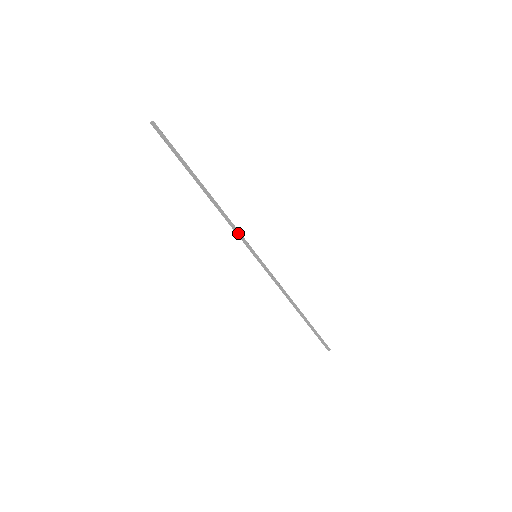
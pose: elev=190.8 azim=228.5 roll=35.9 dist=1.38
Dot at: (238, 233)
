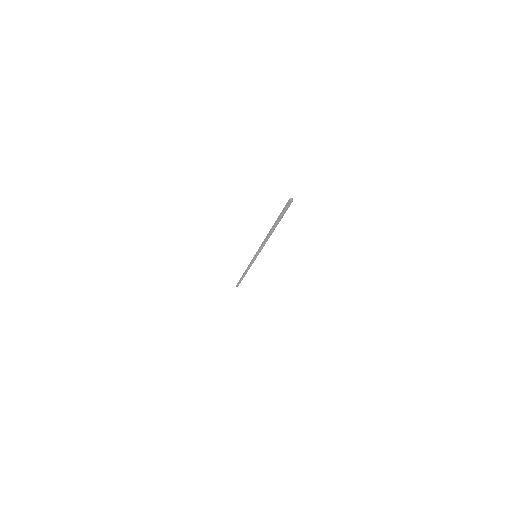
Dot at: (262, 248)
